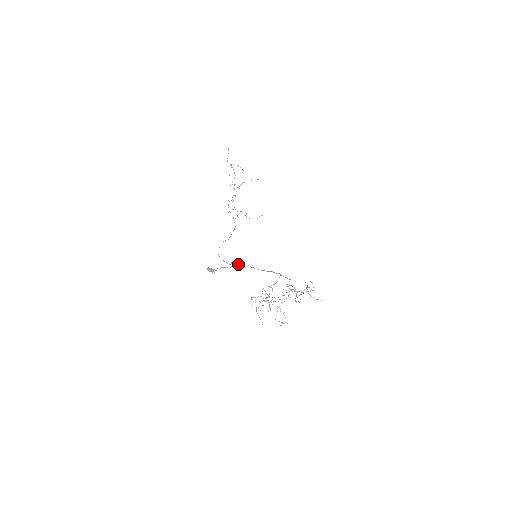
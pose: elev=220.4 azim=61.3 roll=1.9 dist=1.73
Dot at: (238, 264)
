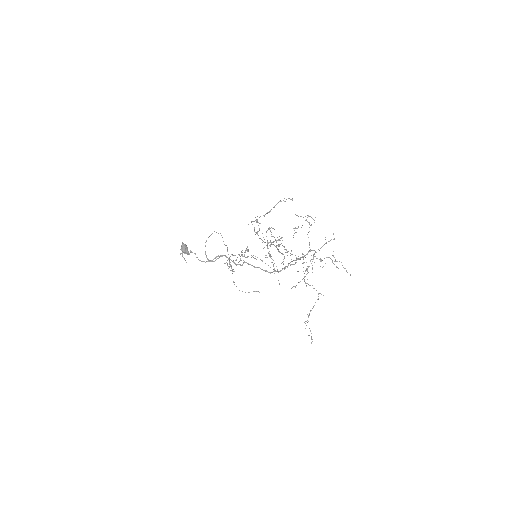
Dot at: (226, 257)
